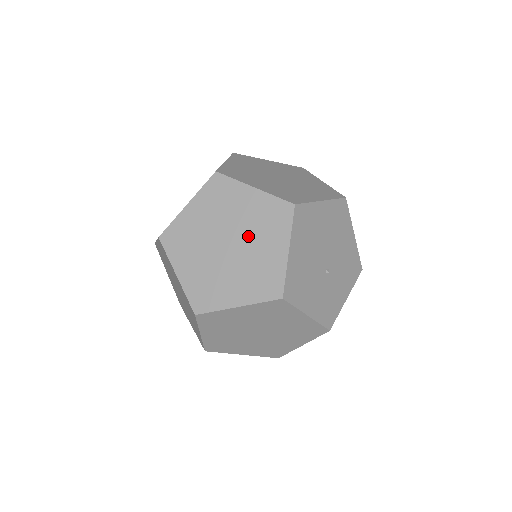
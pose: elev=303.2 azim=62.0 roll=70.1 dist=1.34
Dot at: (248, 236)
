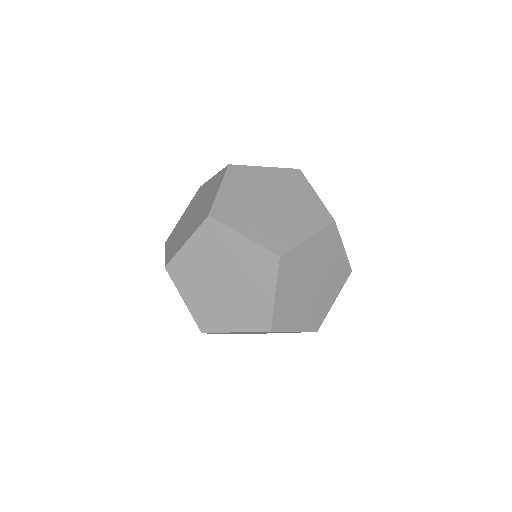
Dot at: (282, 194)
